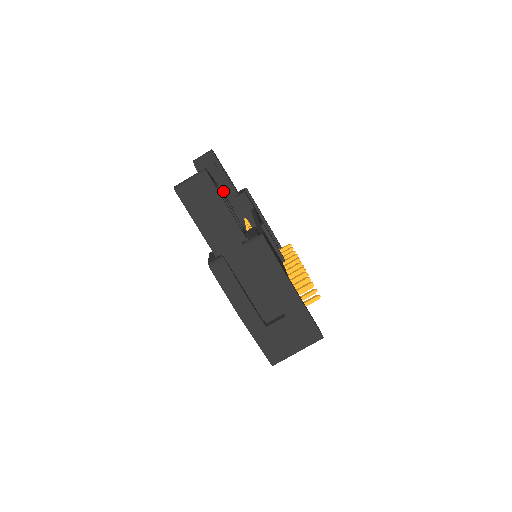
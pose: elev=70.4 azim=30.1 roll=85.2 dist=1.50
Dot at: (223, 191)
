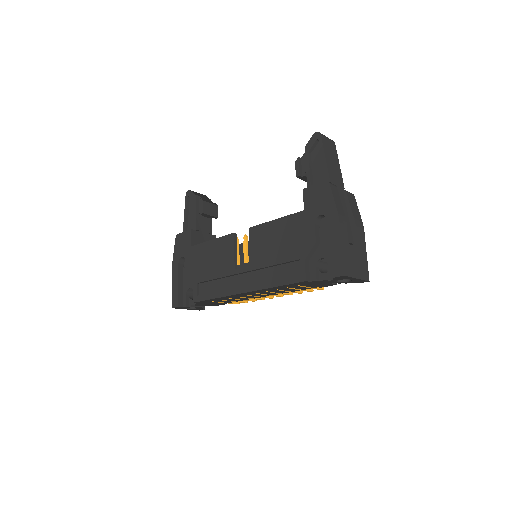
Dot at: (204, 223)
